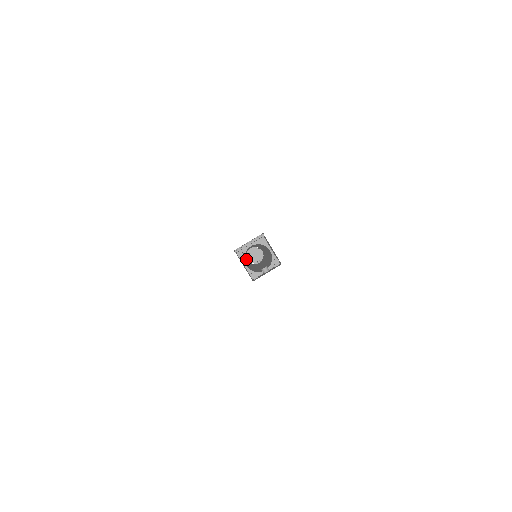
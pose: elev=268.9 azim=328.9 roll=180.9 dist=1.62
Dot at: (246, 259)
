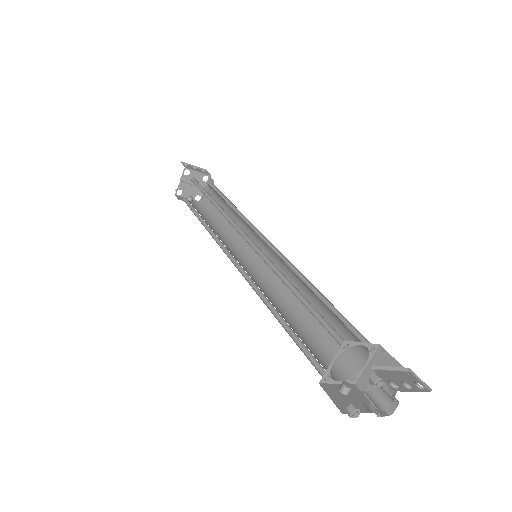
Dot at: occluded
